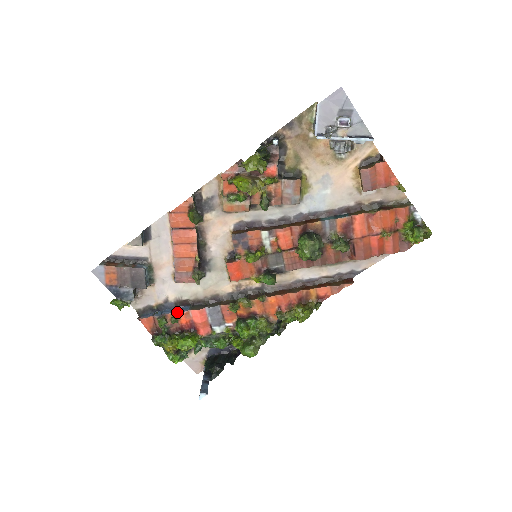
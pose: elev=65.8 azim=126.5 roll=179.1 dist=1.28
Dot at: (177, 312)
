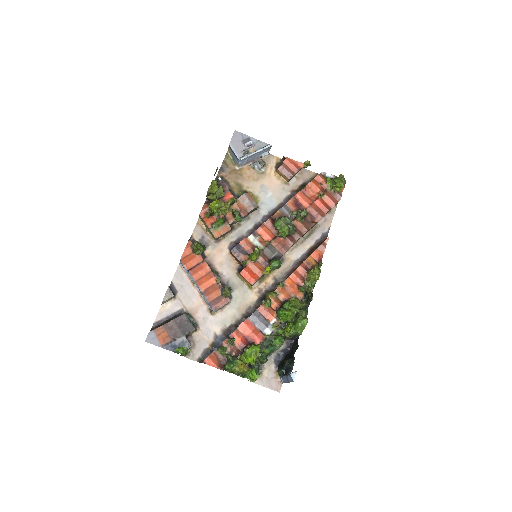
Dot at: (229, 336)
